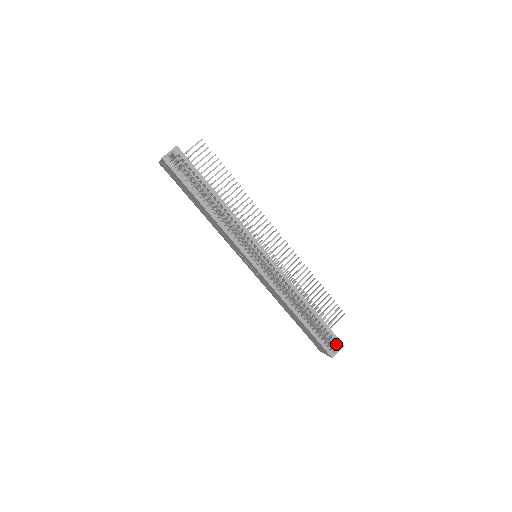
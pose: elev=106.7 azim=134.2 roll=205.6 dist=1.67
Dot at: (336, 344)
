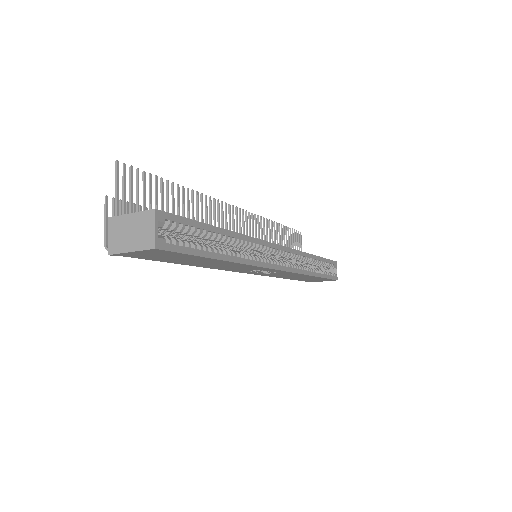
Dot at: (334, 267)
